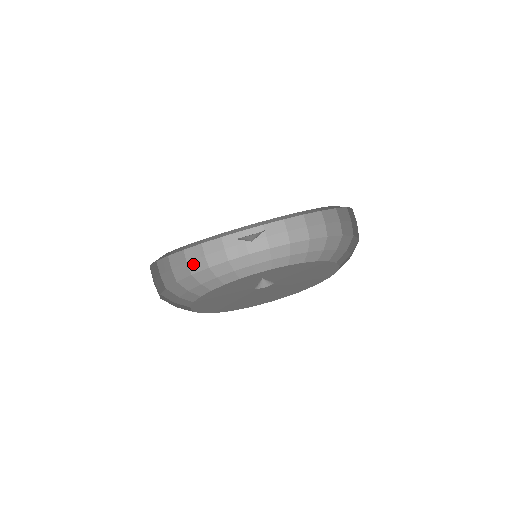
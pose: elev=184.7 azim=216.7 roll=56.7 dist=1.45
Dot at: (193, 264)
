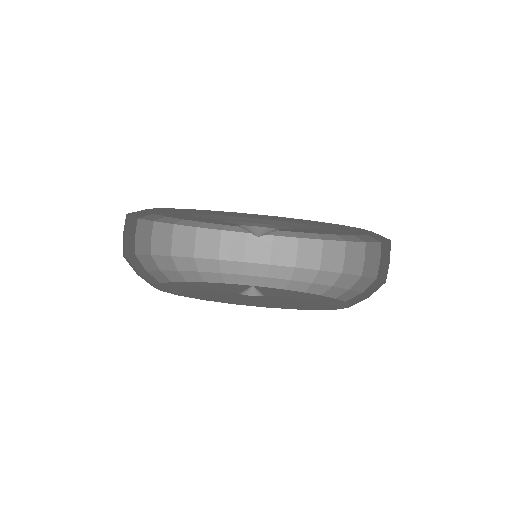
Dot at: (227, 250)
